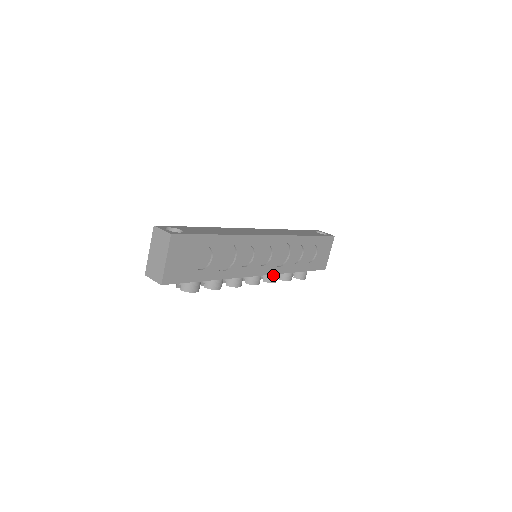
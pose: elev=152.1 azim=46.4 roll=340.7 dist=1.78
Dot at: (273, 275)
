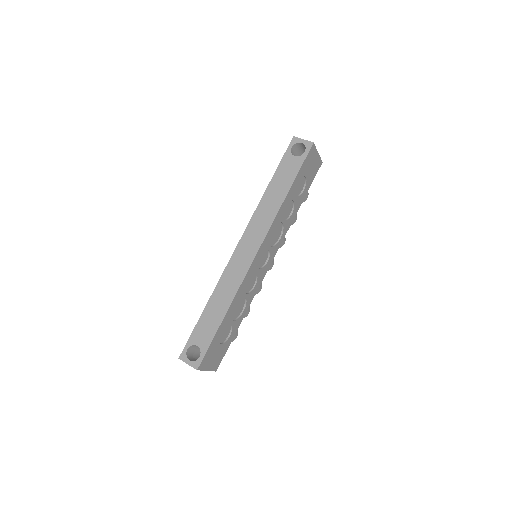
Dot at: occluded
